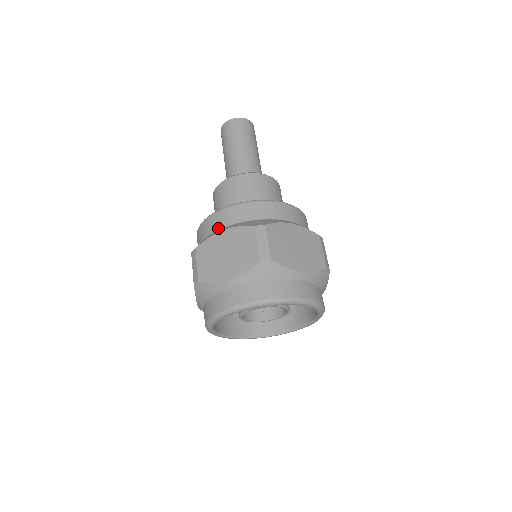
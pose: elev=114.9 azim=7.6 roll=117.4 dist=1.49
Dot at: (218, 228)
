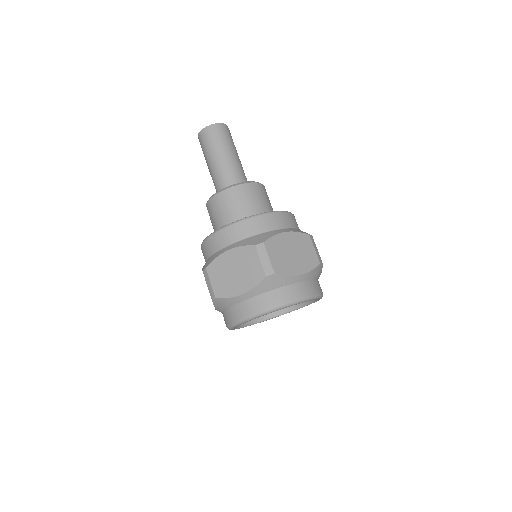
Dot at: (222, 247)
